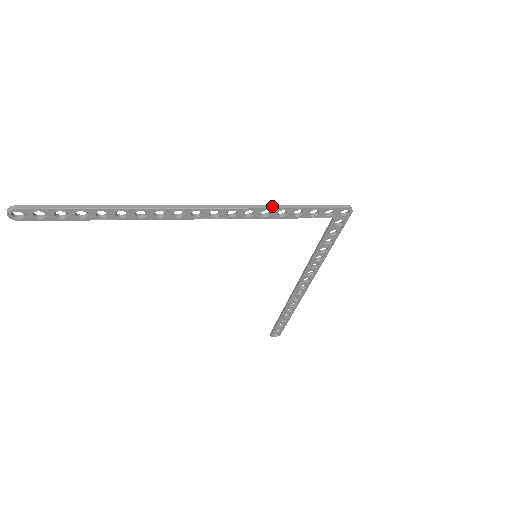
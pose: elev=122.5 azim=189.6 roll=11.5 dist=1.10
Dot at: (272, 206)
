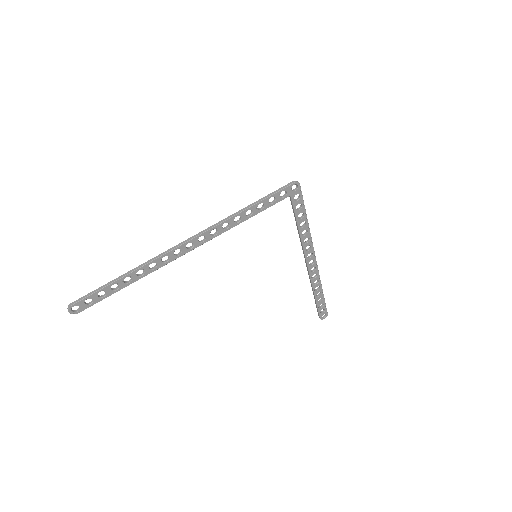
Dot at: (238, 212)
